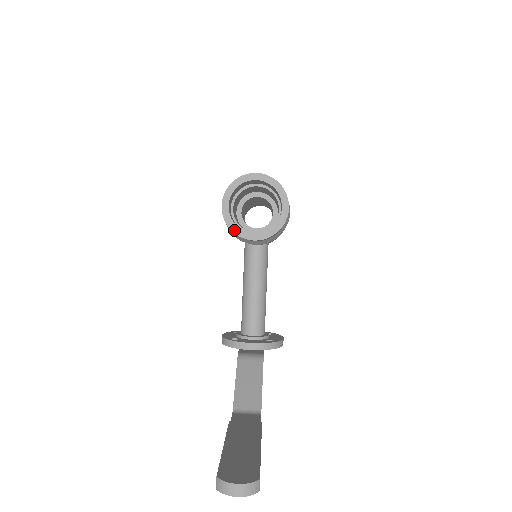
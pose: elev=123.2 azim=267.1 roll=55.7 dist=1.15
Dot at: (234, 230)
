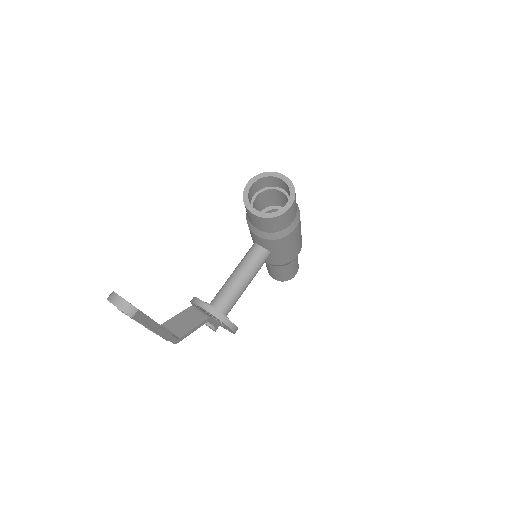
Dot at: (245, 201)
